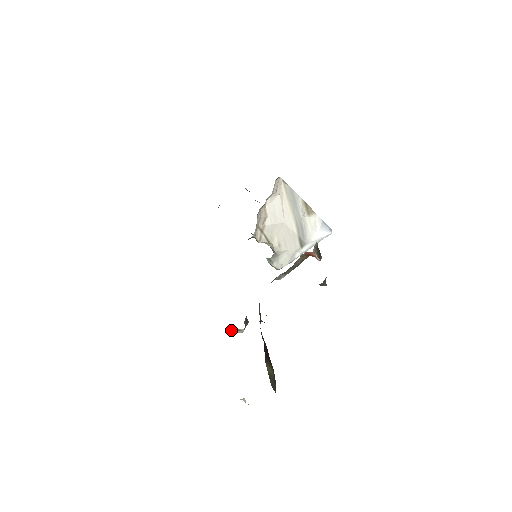
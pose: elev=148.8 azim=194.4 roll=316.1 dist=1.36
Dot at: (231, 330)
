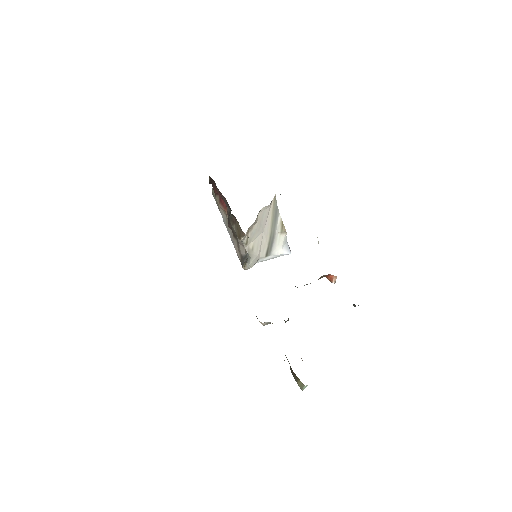
Dot at: (265, 322)
